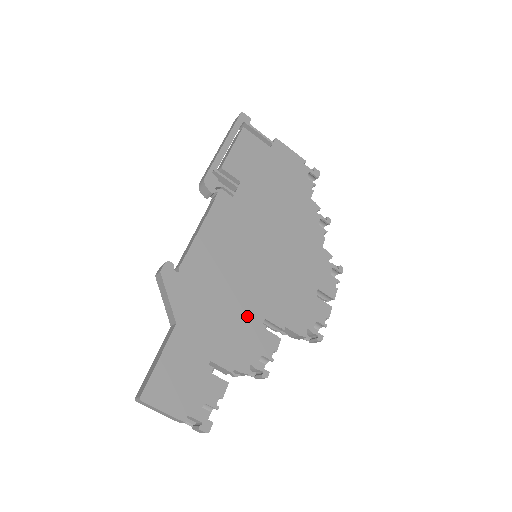
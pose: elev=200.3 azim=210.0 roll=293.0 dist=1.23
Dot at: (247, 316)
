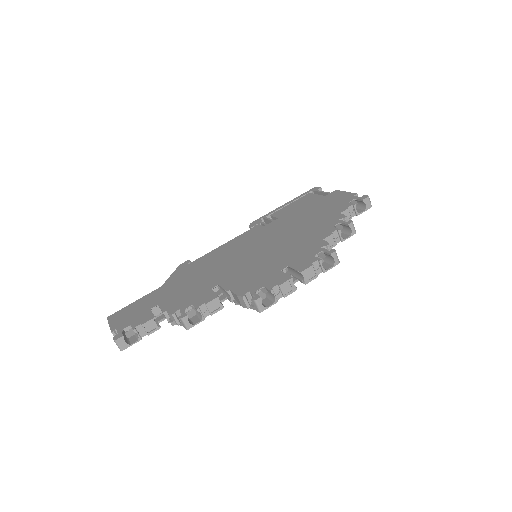
Dot at: (207, 283)
